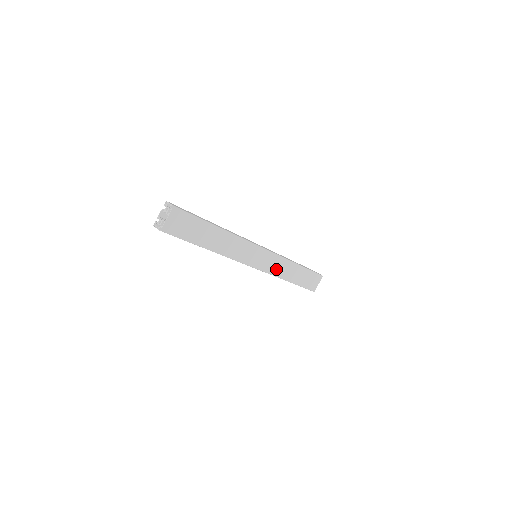
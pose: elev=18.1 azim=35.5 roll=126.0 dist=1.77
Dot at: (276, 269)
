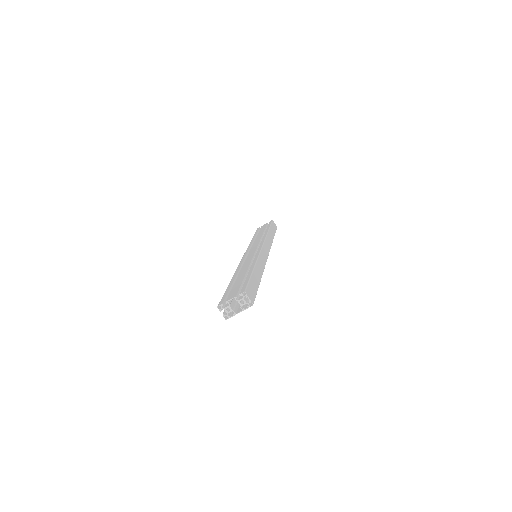
Dot at: occluded
